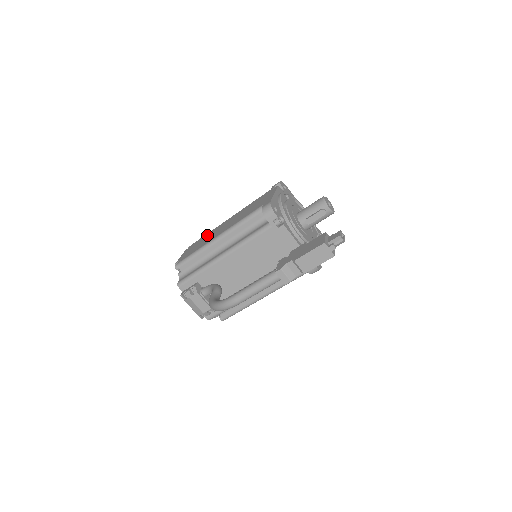
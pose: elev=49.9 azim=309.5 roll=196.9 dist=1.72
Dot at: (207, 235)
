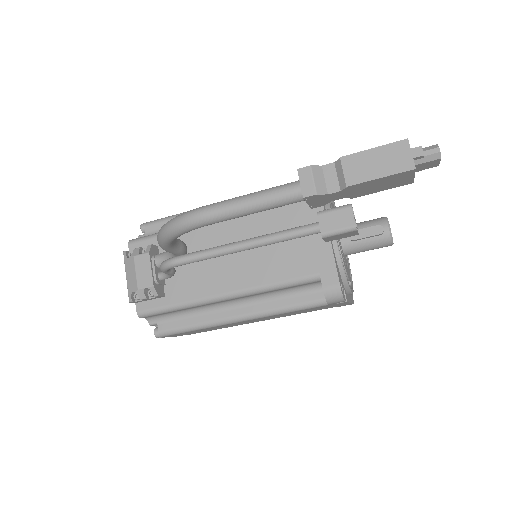
Dot at: occluded
